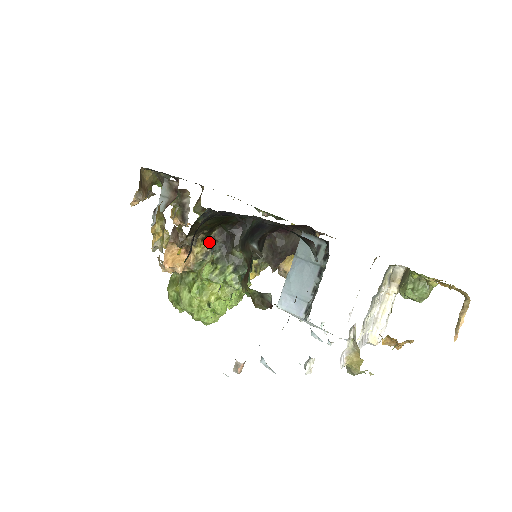
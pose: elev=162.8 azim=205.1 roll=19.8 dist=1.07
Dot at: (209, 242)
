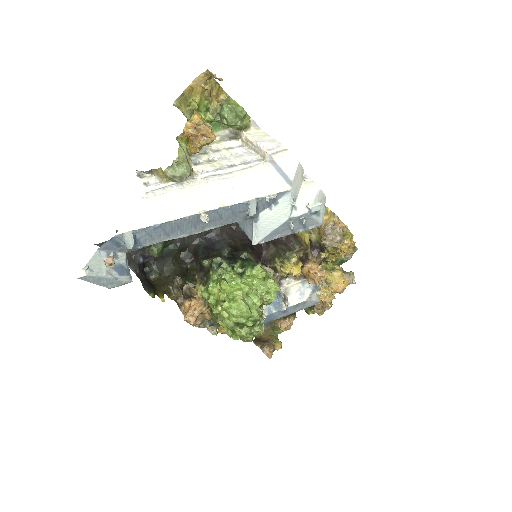
Dot at: (201, 284)
